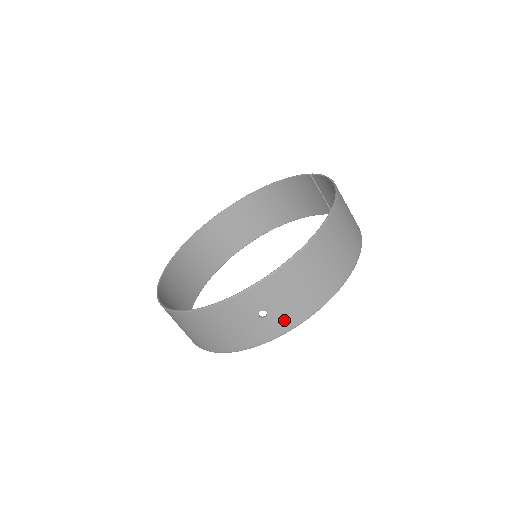
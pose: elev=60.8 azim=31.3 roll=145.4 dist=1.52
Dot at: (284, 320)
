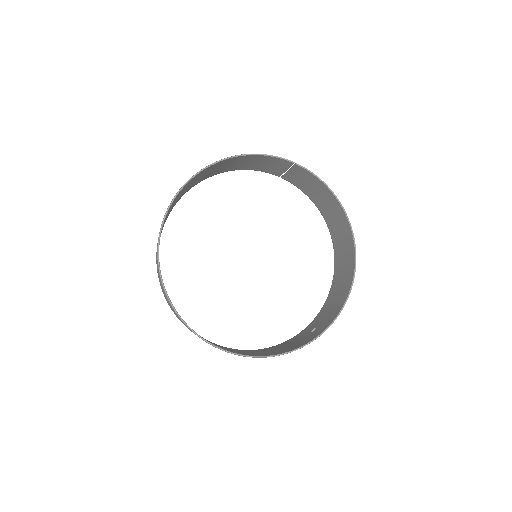
Dot at: occluded
